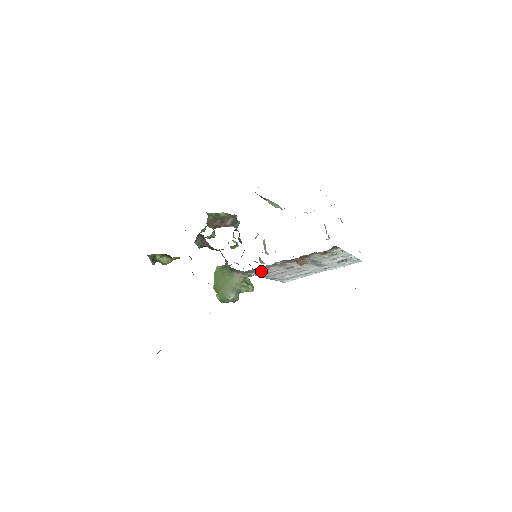
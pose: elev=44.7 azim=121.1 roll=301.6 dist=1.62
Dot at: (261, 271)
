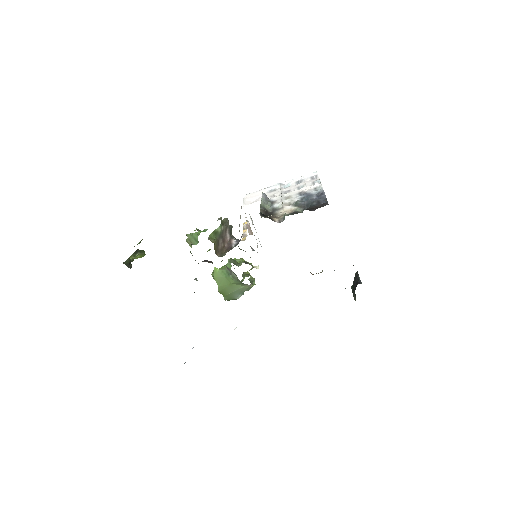
Dot at: occluded
